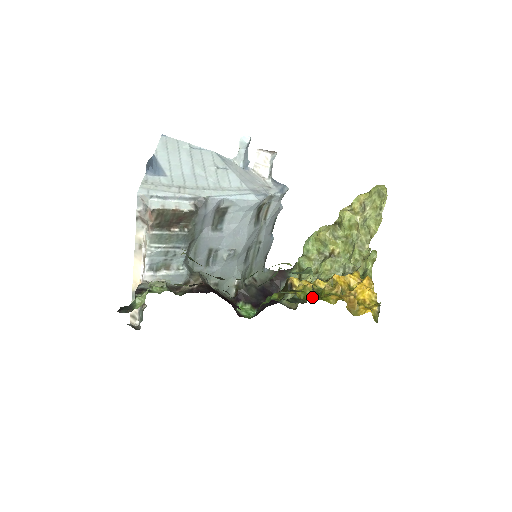
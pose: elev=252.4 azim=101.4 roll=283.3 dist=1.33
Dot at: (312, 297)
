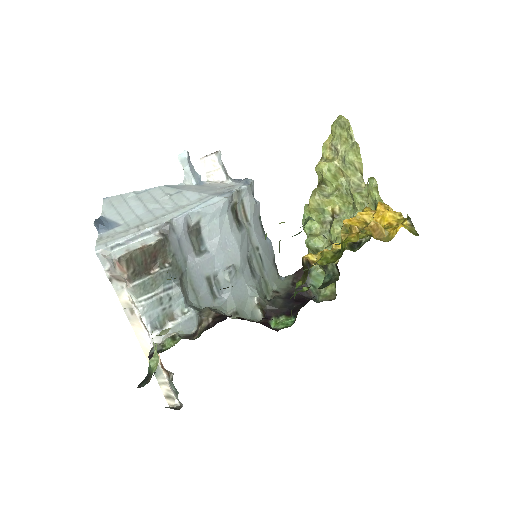
Dot at: (335, 258)
